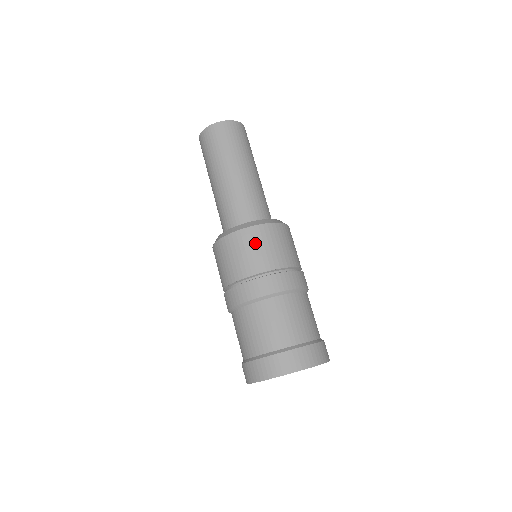
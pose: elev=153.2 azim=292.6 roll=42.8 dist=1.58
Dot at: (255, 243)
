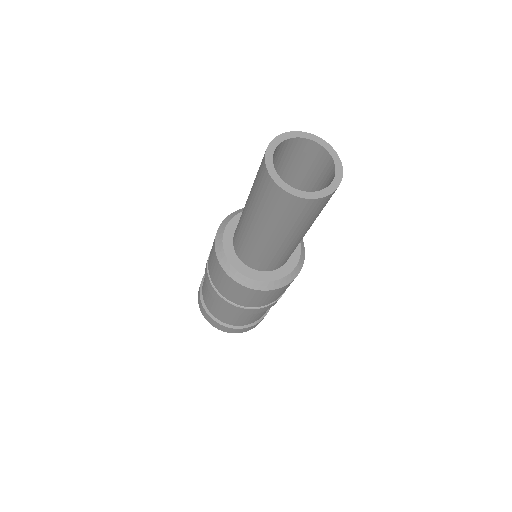
Dot at: occluded
